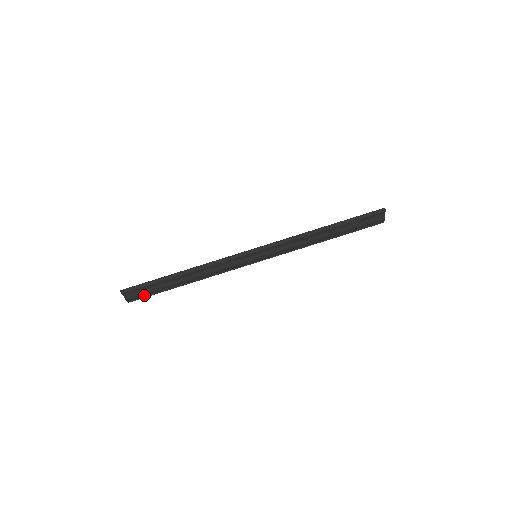
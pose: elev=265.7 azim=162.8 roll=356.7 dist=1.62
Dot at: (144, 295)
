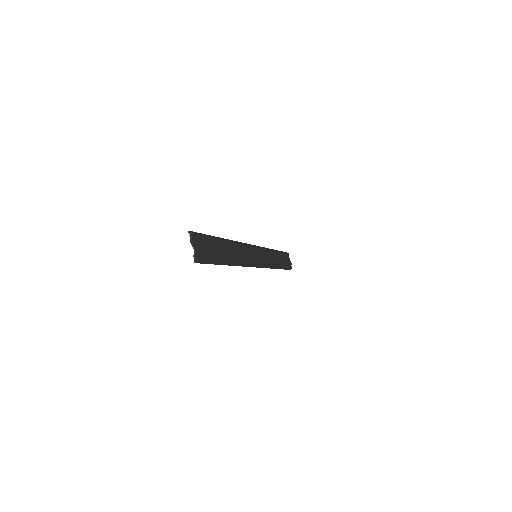
Dot at: (206, 256)
